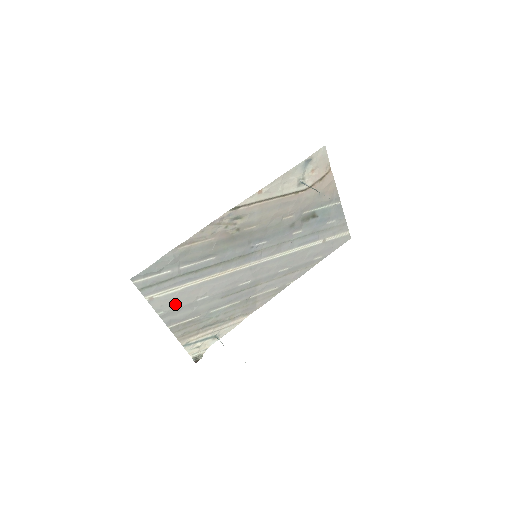
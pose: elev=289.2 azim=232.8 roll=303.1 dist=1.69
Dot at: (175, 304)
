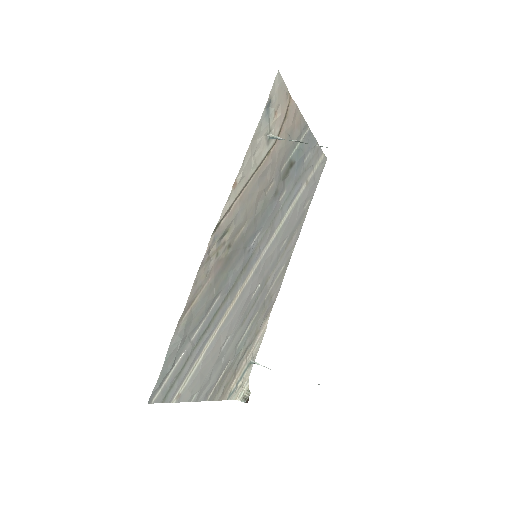
Dot at: (203, 376)
